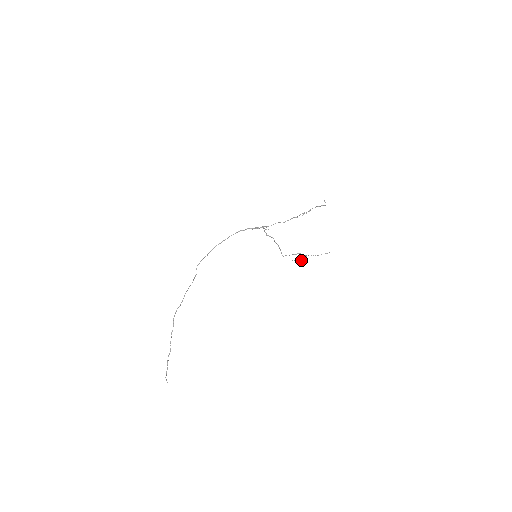
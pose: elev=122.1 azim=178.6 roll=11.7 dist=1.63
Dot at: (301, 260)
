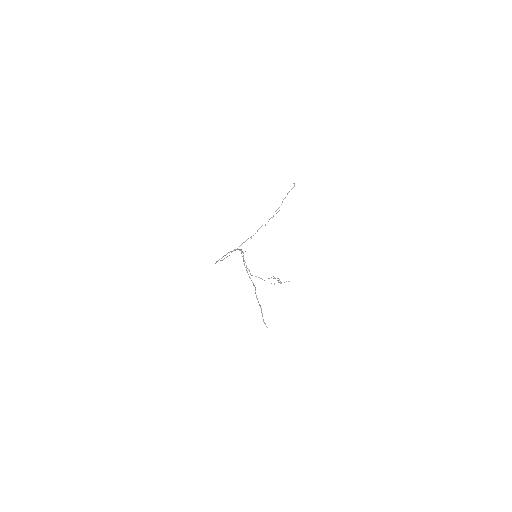
Dot at: (279, 279)
